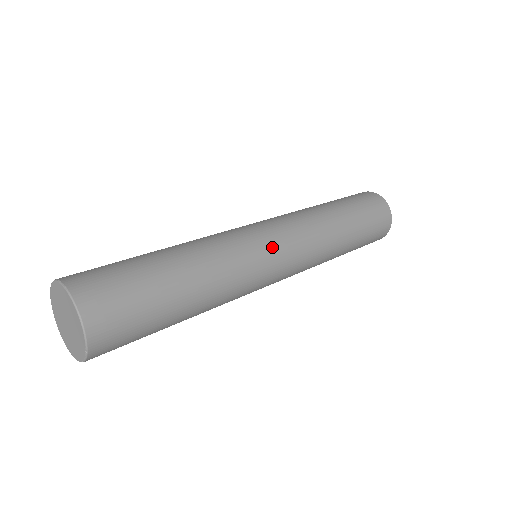
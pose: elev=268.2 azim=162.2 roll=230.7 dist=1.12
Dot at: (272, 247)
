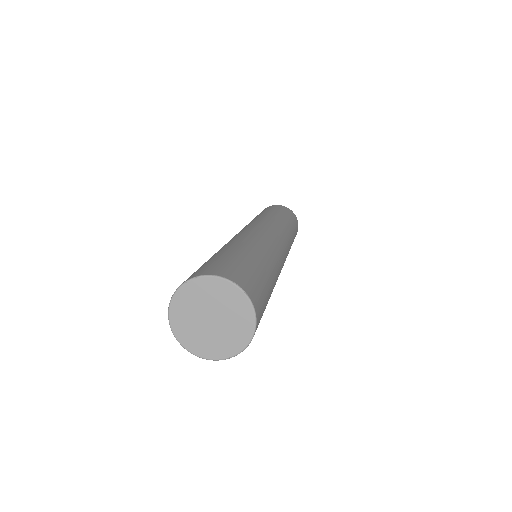
Dot at: (284, 259)
